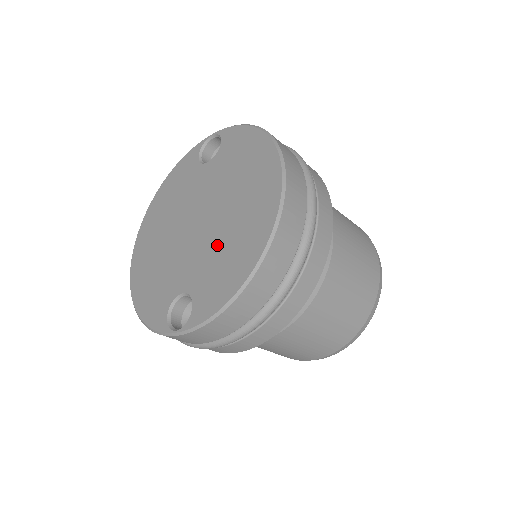
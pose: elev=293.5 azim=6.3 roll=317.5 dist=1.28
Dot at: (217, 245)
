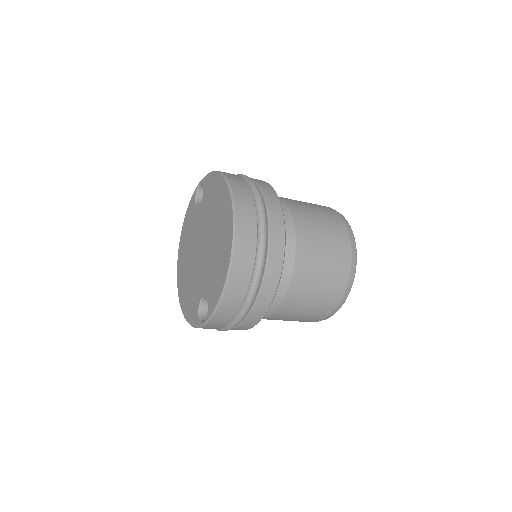
Dot at: (212, 259)
